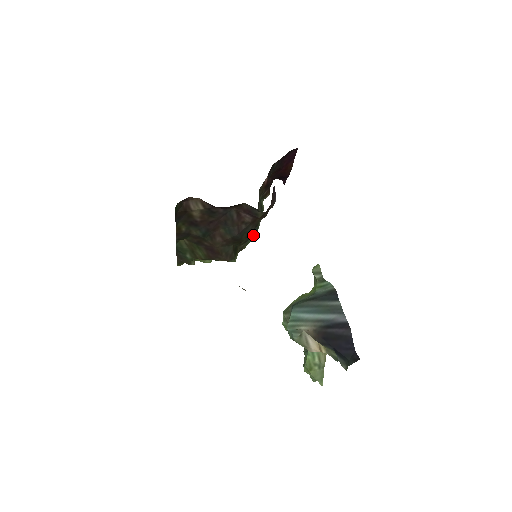
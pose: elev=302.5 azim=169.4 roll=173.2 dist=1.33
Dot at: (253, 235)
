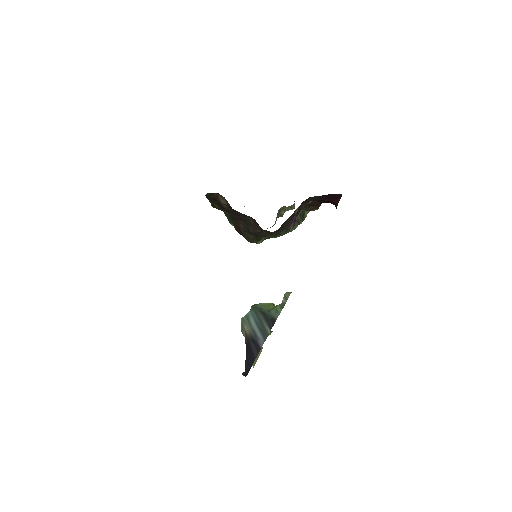
Dot at: occluded
